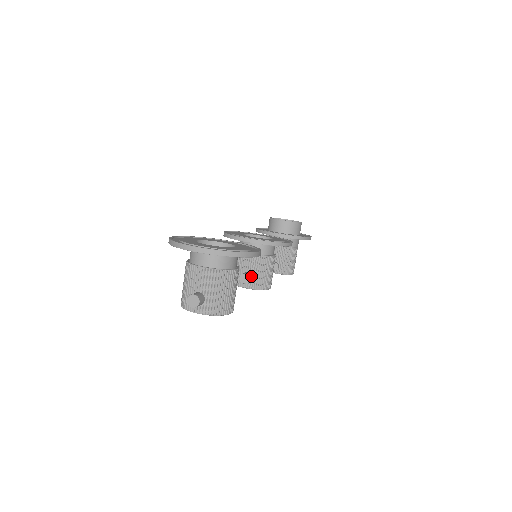
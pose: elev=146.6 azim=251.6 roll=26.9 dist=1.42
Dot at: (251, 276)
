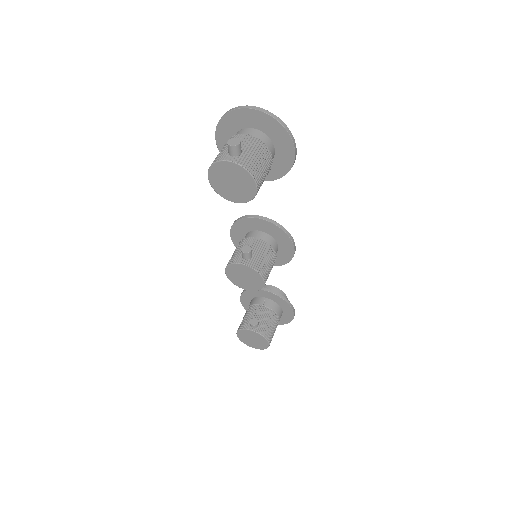
Dot at: (252, 255)
